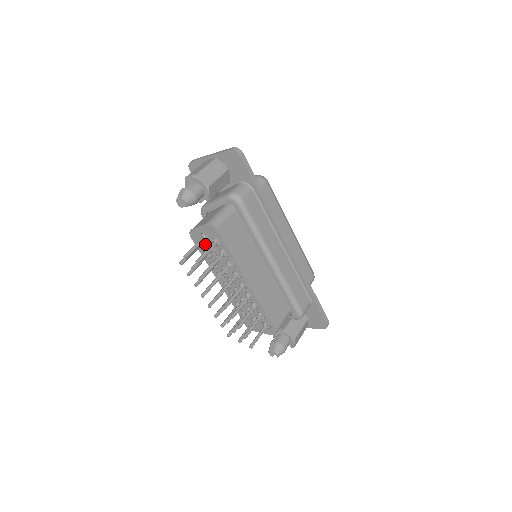
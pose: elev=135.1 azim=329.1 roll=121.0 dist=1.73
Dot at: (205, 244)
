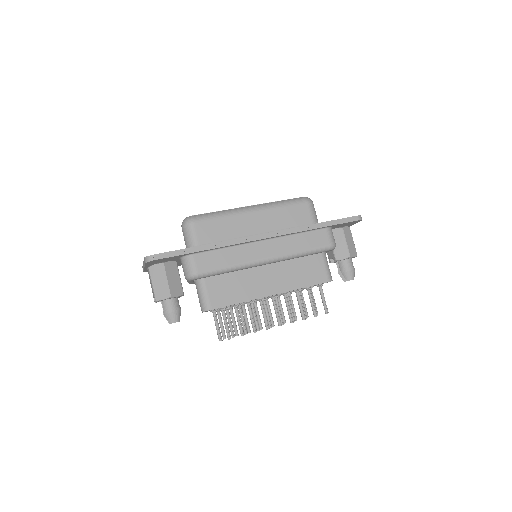
Dot at: occluded
